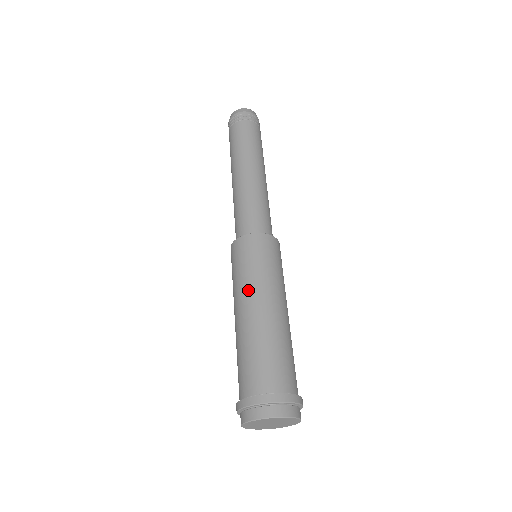
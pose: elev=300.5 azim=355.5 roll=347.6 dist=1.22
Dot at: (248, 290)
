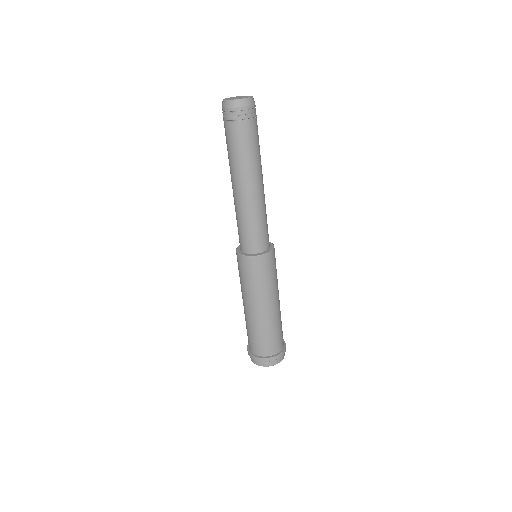
Dot at: (259, 298)
